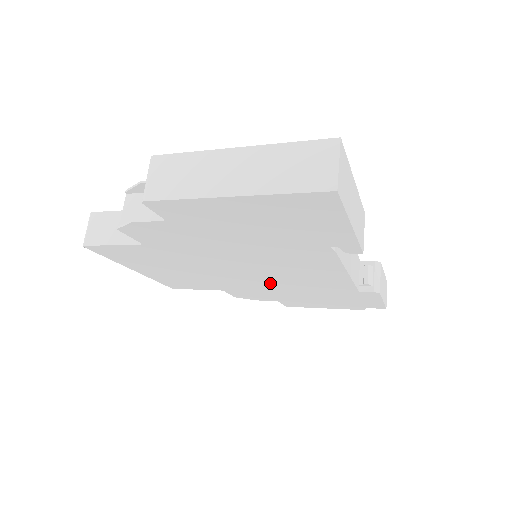
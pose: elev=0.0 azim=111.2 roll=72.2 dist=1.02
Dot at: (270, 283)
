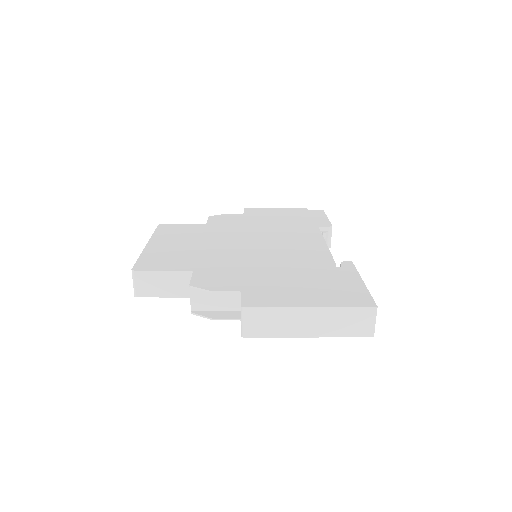
Dot at: occluded
